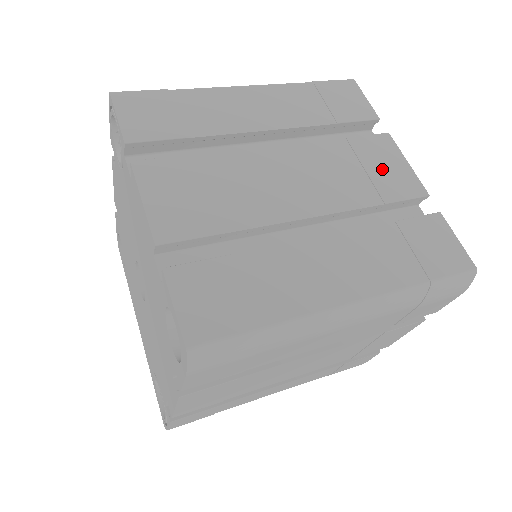
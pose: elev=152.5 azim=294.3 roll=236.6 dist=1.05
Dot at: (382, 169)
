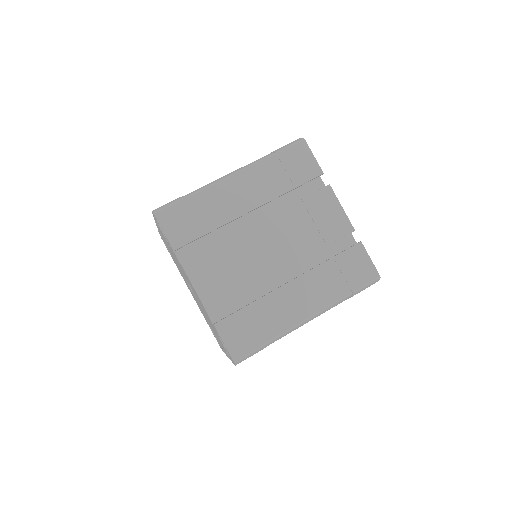
Dot at: (325, 219)
